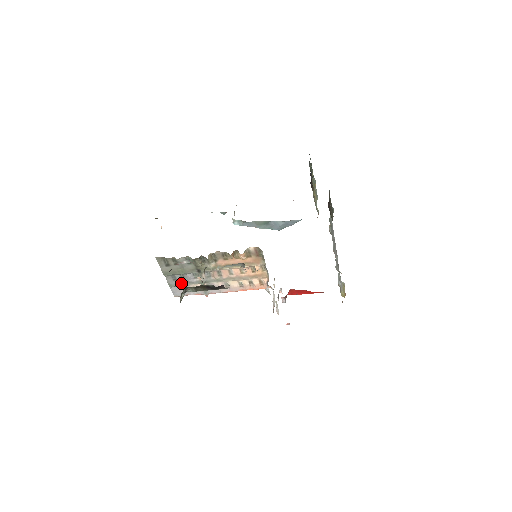
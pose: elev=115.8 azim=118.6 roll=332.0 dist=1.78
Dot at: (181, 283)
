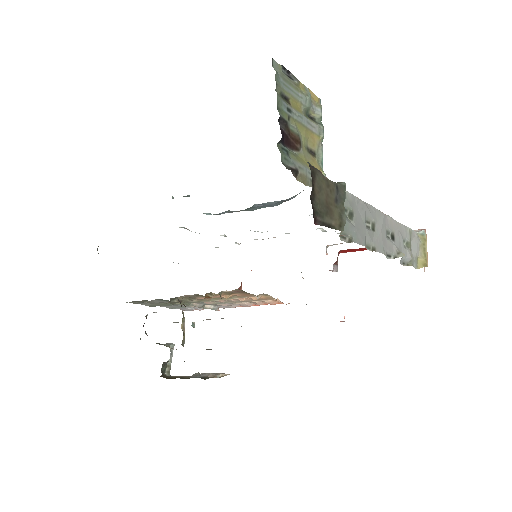
Dot at: (178, 306)
